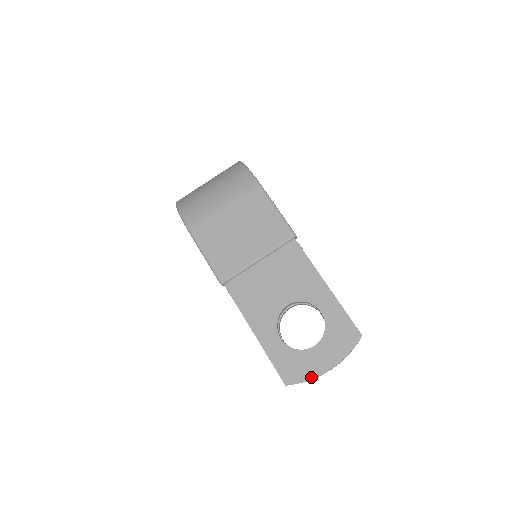
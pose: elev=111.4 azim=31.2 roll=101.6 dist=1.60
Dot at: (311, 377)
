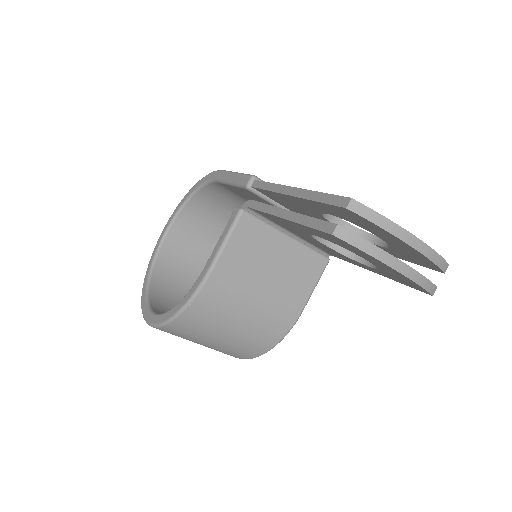
Dot at: (391, 221)
